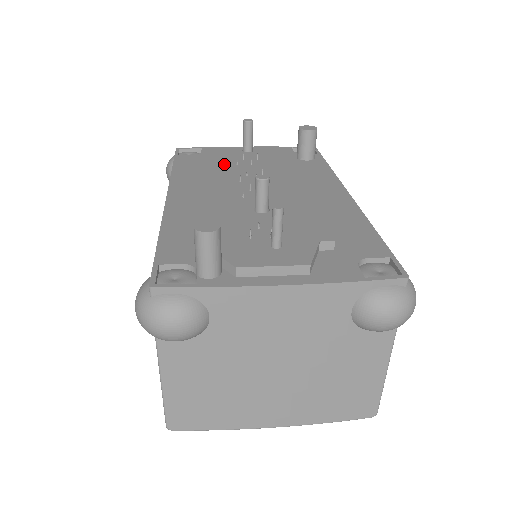
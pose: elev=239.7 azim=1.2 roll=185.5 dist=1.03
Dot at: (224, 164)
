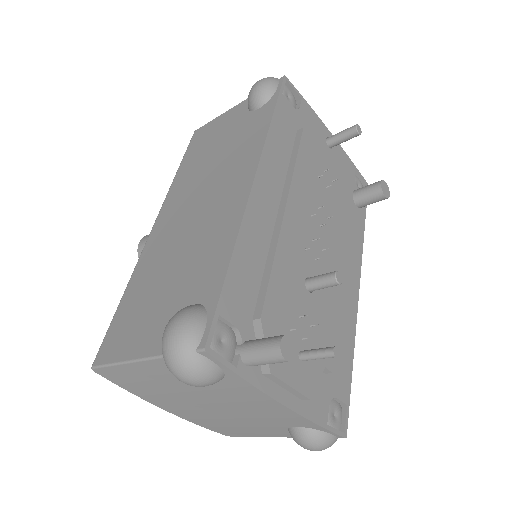
Dot at: (311, 167)
